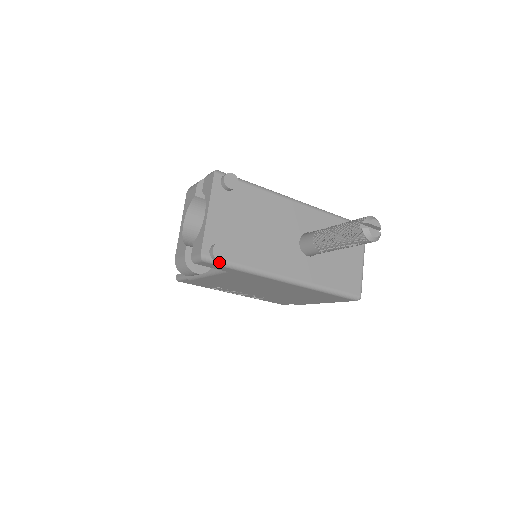
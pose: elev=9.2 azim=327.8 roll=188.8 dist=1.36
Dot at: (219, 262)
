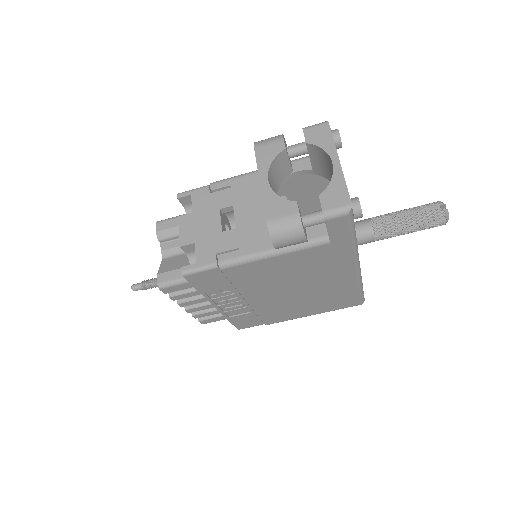
Dot at: (353, 221)
